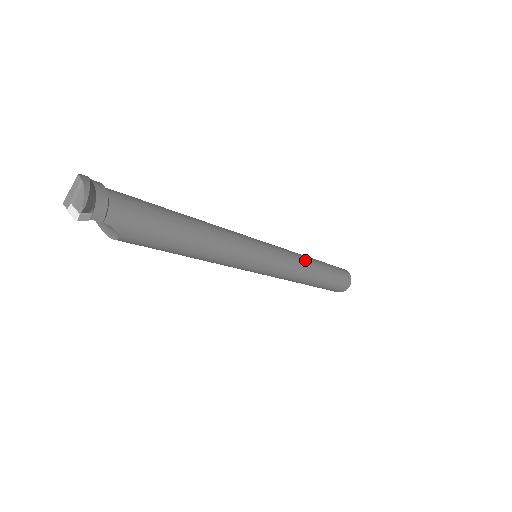
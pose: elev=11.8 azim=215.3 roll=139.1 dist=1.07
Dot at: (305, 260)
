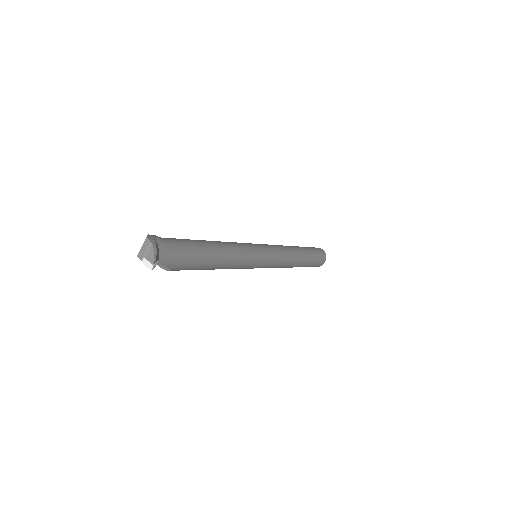
Dot at: (291, 251)
